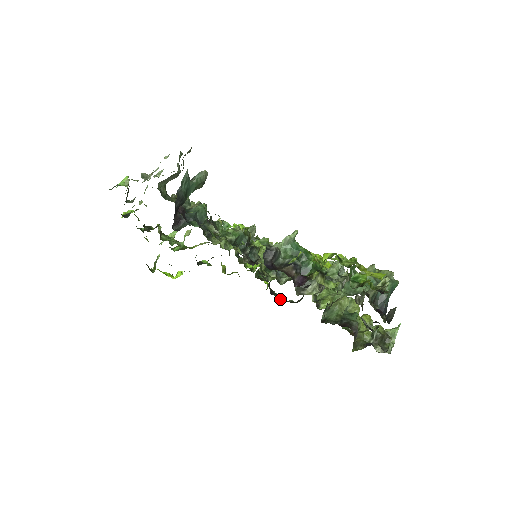
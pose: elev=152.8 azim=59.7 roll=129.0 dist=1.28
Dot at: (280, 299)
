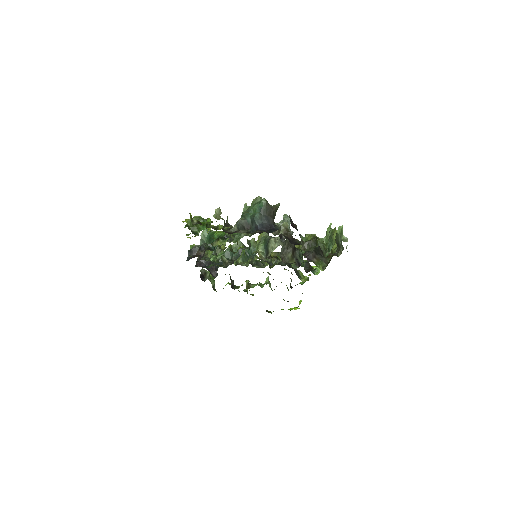
Dot at: (318, 271)
